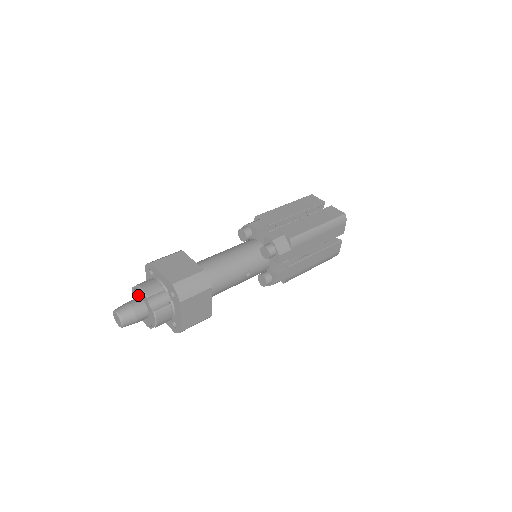
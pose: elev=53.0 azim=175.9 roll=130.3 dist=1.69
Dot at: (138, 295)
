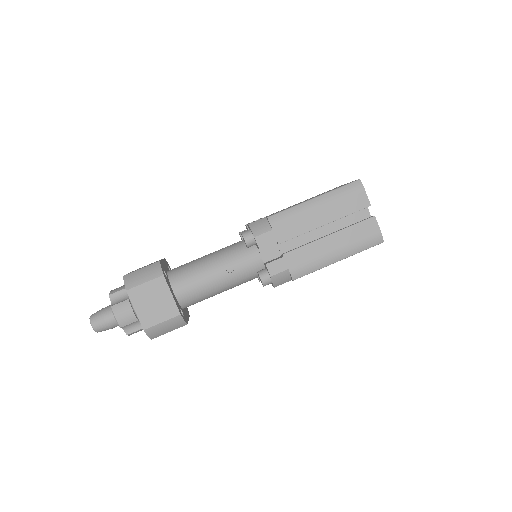
Dot at: occluded
